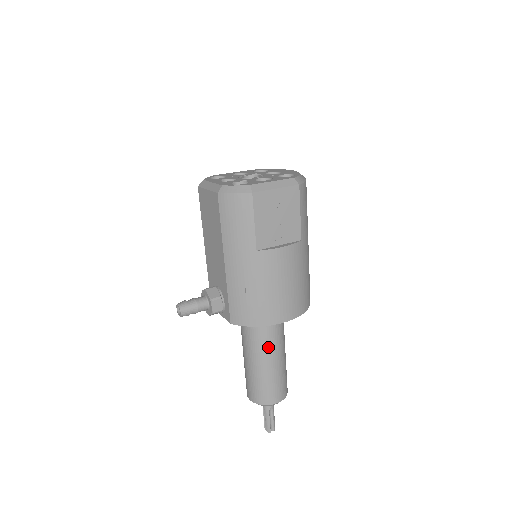
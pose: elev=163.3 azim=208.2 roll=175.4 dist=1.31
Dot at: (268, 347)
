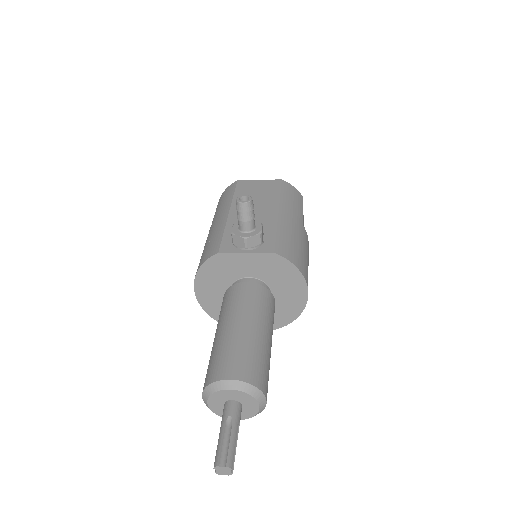
Dot at: (271, 321)
